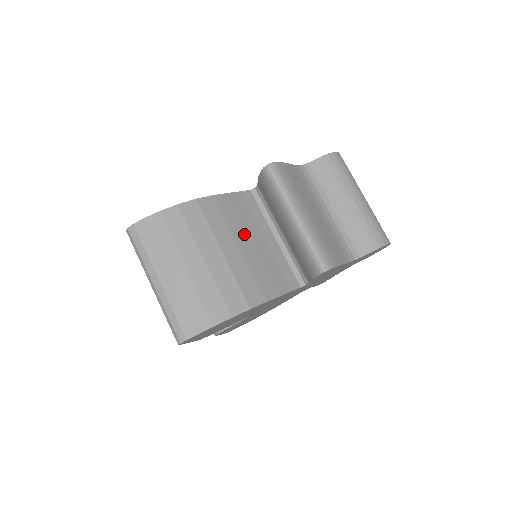
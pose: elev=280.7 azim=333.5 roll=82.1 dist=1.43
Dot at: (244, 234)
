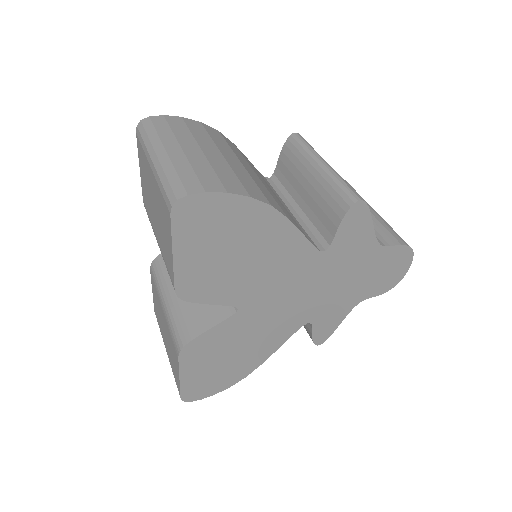
Dot at: (262, 179)
